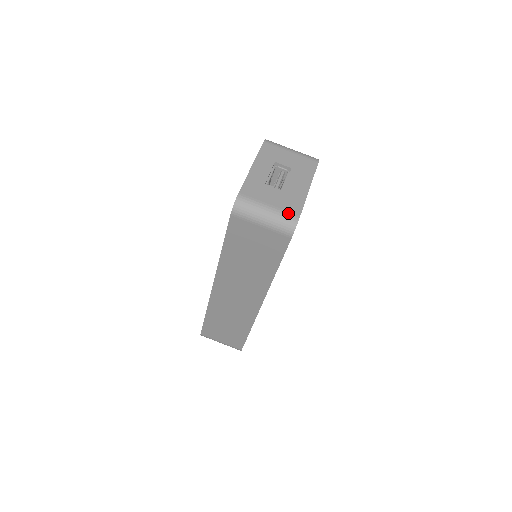
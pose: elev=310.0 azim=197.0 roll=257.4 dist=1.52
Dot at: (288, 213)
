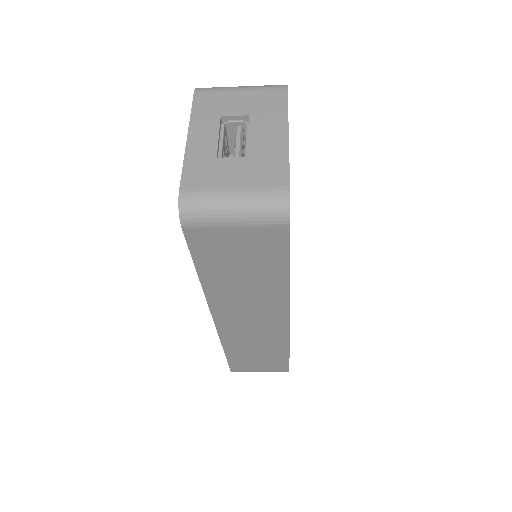
Dot at: (269, 190)
